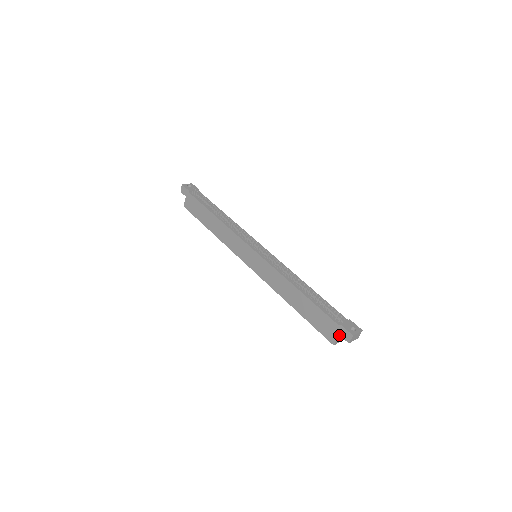
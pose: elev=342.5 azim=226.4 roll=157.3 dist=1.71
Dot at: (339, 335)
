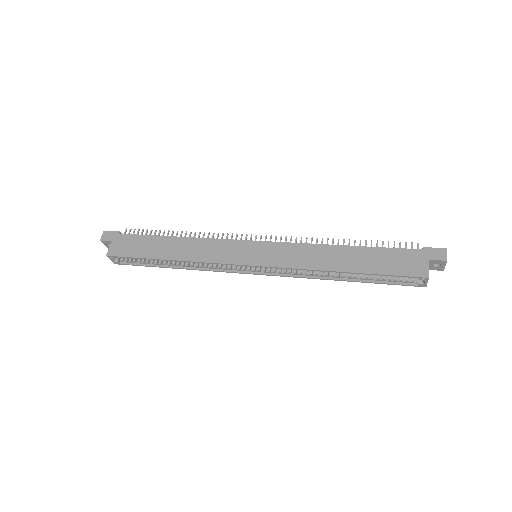
Dot at: (428, 262)
